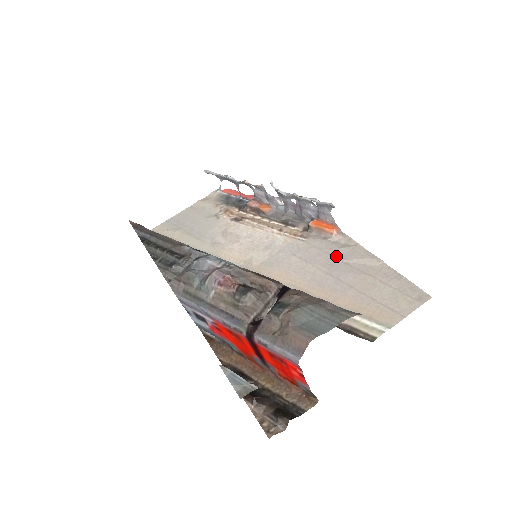
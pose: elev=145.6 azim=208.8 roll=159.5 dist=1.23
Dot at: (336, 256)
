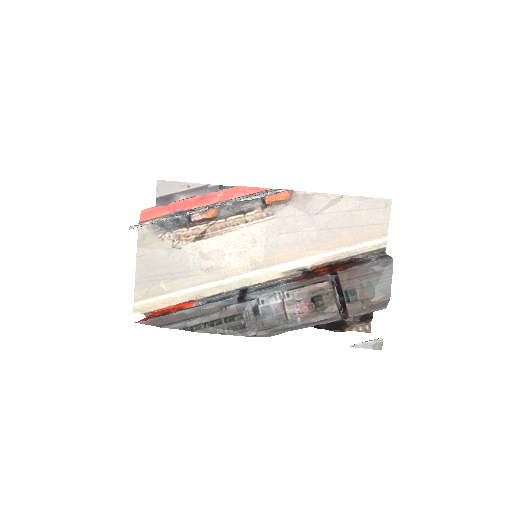
Dot at: (310, 213)
